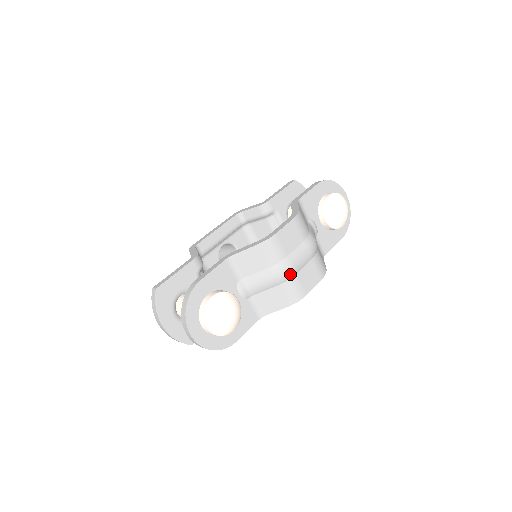
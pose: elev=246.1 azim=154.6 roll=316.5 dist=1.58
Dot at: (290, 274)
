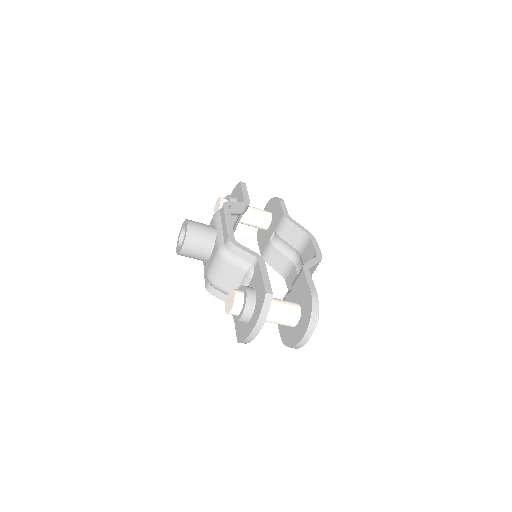
Dot at: occluded
